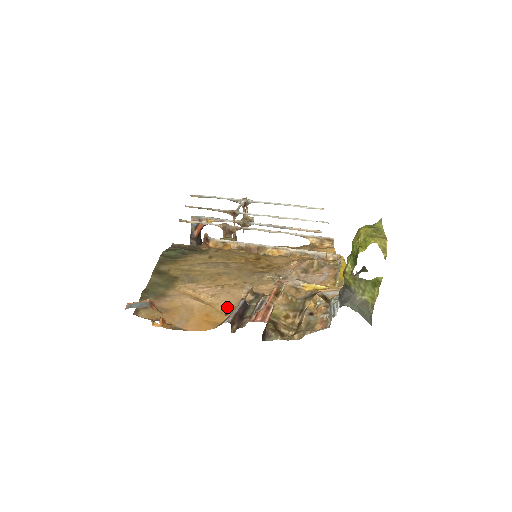
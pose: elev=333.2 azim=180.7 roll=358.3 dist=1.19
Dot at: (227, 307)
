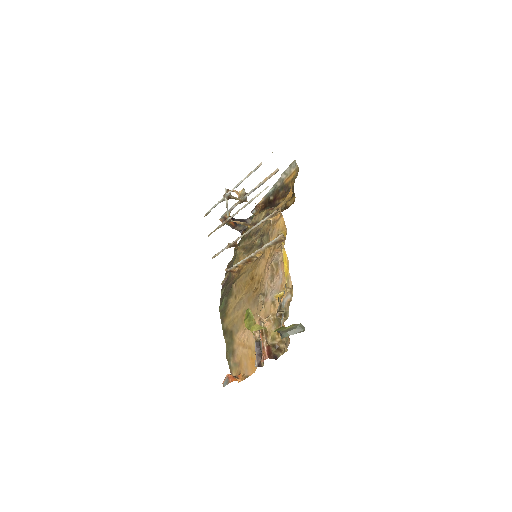
Dot at: occluded
